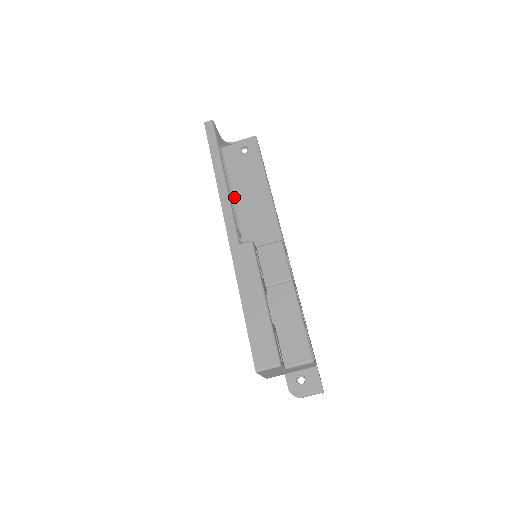
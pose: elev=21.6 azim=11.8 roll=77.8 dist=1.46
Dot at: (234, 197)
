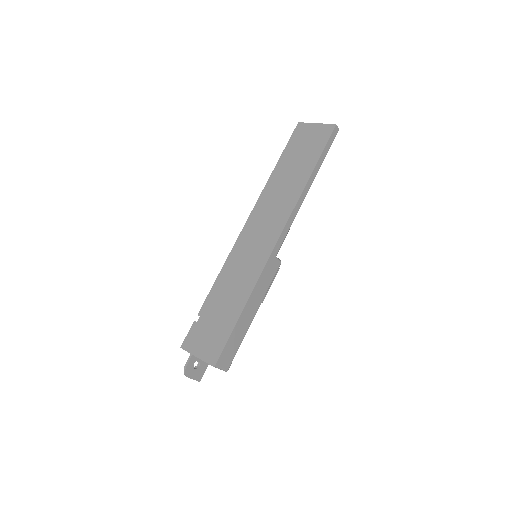
Dot at: occluded
